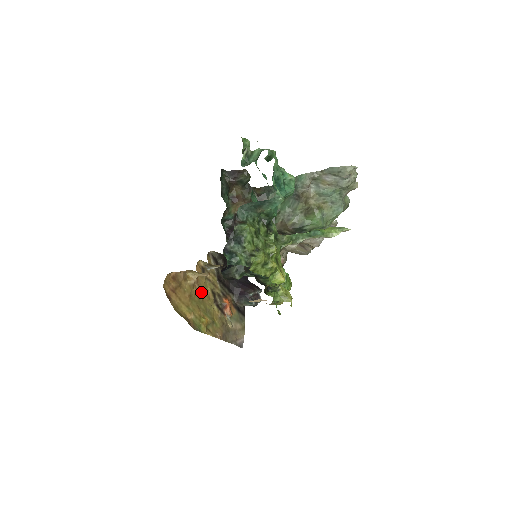
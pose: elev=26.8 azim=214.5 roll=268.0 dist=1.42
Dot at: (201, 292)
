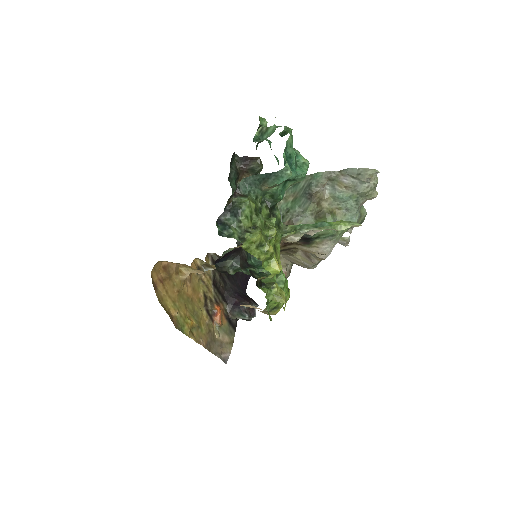
Dot at: (192, 291)
